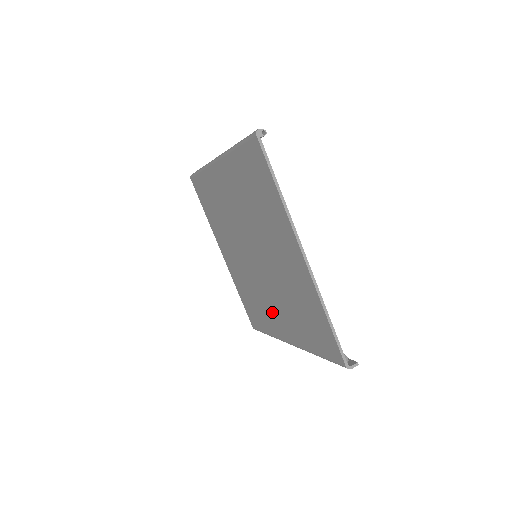
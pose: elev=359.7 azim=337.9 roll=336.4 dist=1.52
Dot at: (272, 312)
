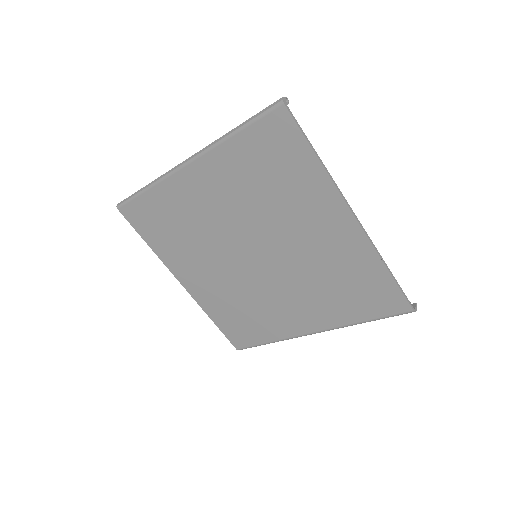
Dot at: (282, 311)
